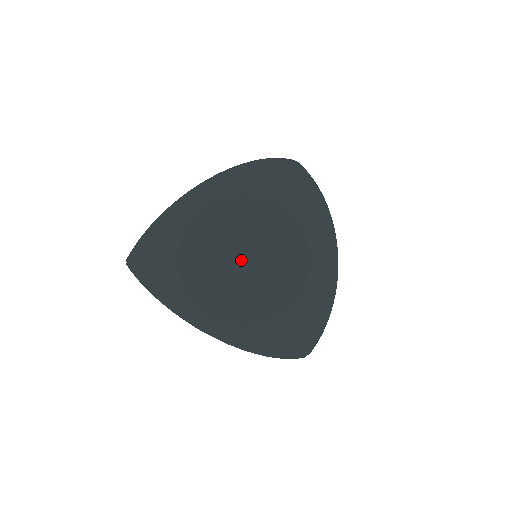
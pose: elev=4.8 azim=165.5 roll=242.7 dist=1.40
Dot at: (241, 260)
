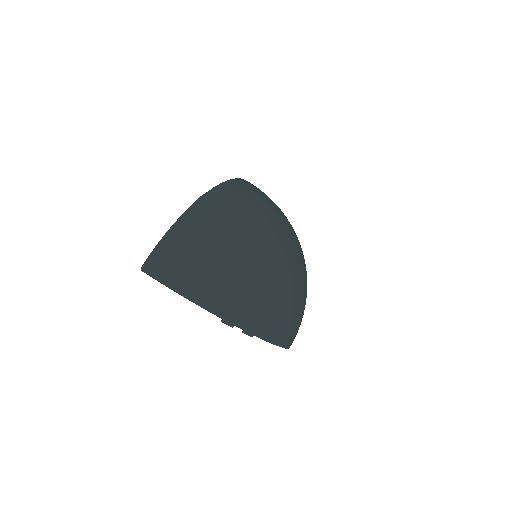
Dot at: (260, 254)
